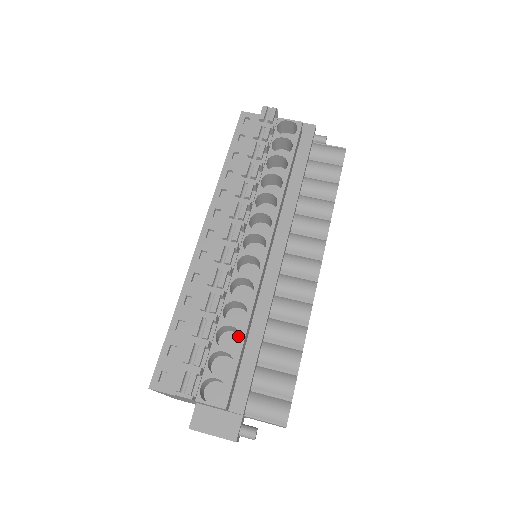
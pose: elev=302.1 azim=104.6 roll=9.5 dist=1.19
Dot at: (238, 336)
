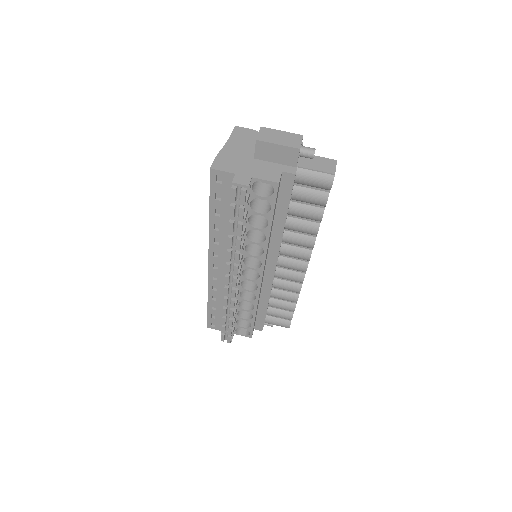
Dot at: occluded
